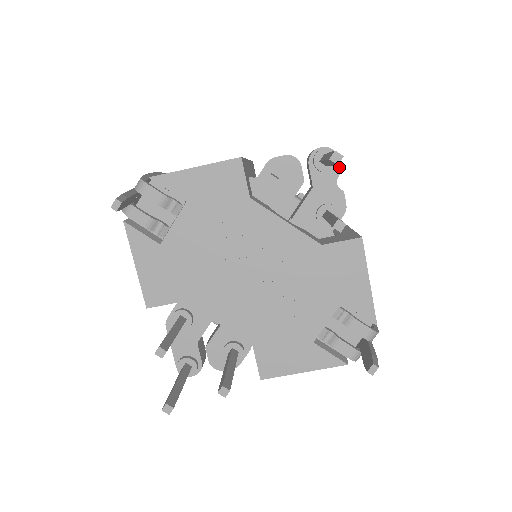
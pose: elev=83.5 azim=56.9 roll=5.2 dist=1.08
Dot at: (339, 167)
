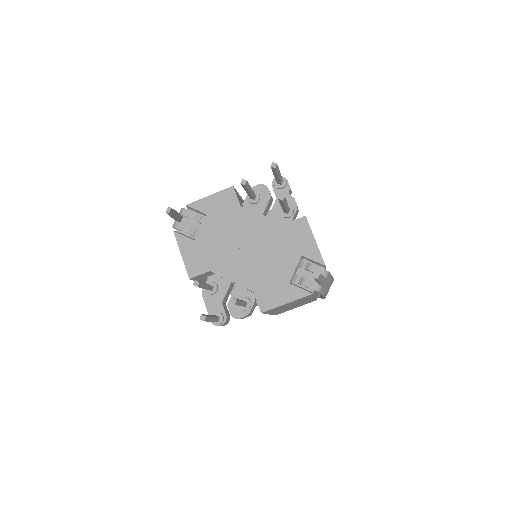
Dot at: (289, 185)
